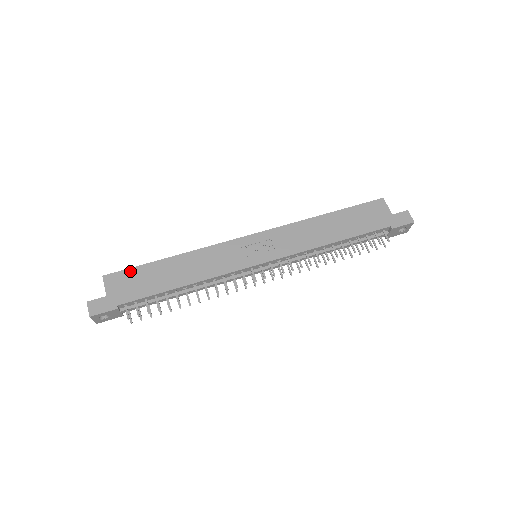
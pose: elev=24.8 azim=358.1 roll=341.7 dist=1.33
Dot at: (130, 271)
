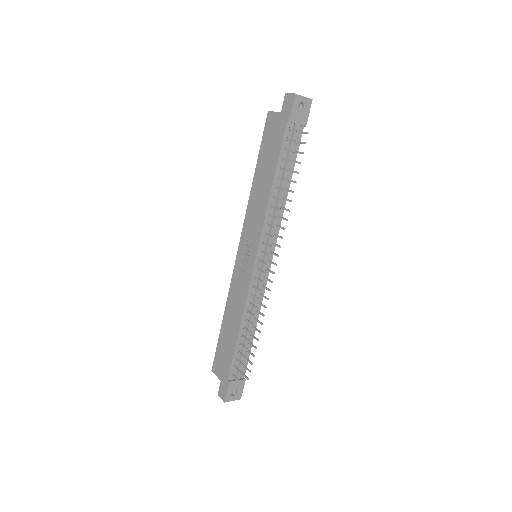
Dot at: (217, 352)
